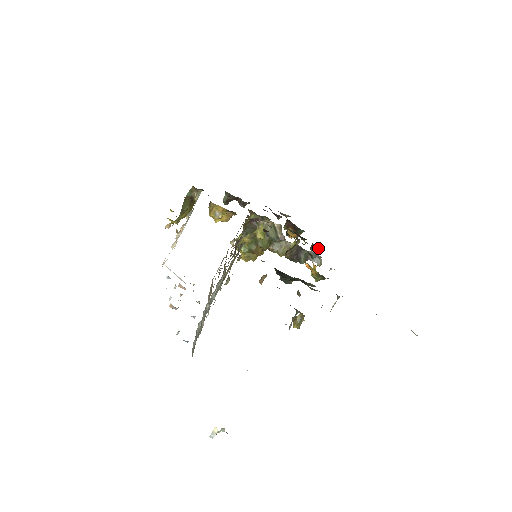
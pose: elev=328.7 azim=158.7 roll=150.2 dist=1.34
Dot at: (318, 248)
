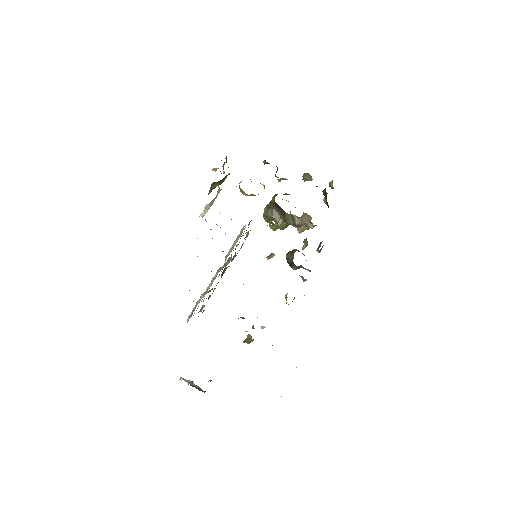
Dot at: occluded
